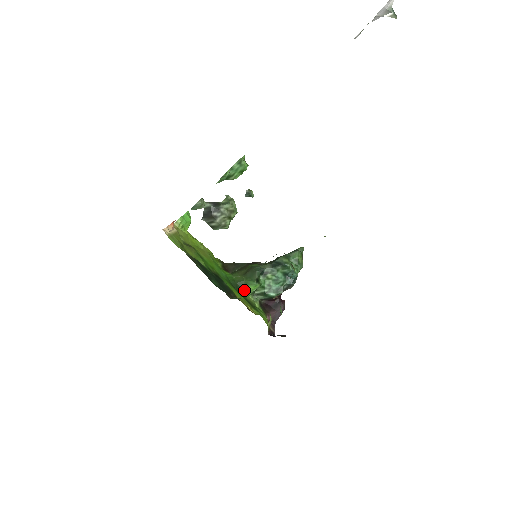
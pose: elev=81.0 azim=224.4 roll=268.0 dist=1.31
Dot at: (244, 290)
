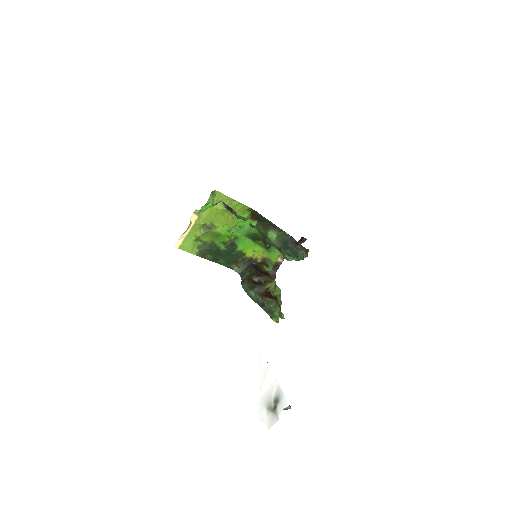
Dot at: occluded
